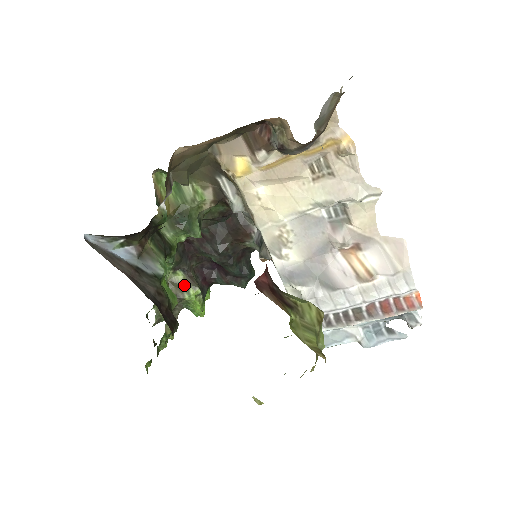
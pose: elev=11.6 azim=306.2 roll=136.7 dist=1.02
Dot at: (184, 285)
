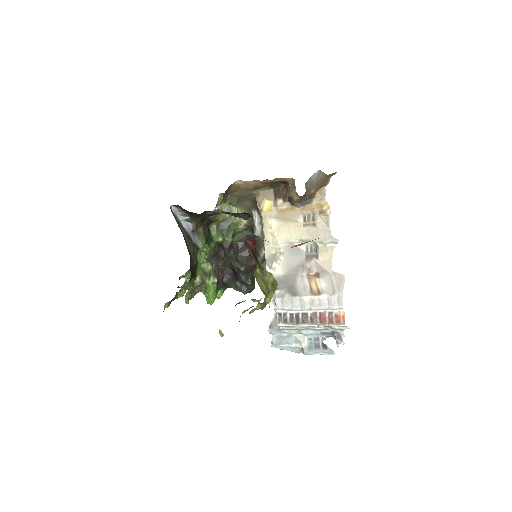
Dot at: (209, 274)
